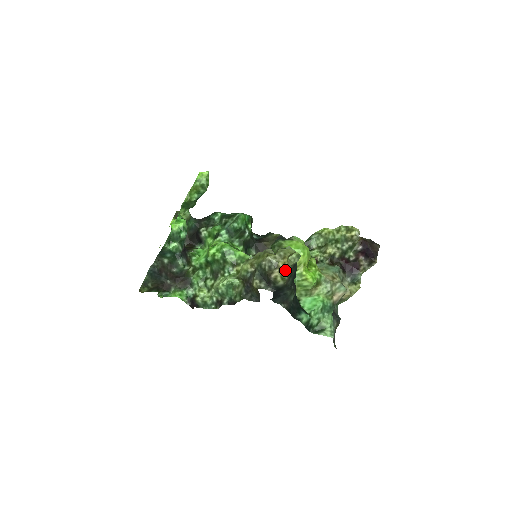
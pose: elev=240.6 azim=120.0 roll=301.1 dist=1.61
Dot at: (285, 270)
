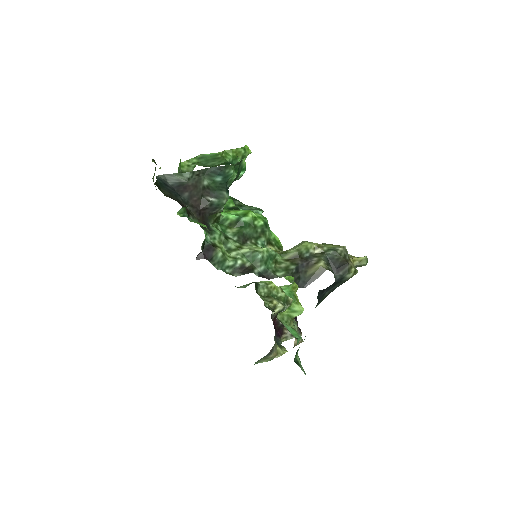
Dot at: (355, 266)
